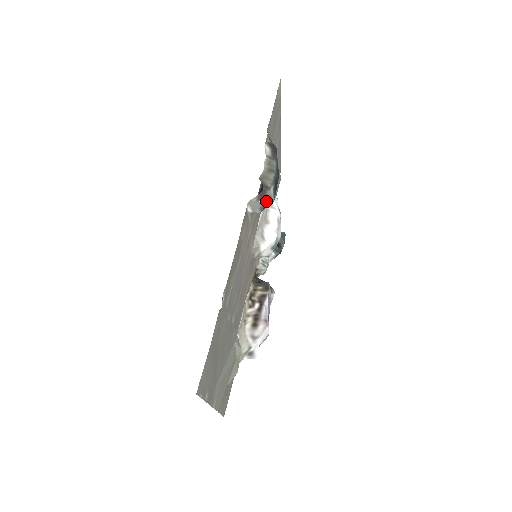
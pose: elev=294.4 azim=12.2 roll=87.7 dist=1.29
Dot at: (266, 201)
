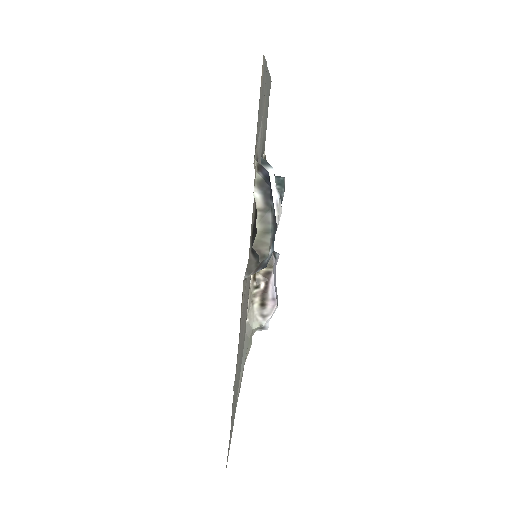
Dot at: (265, 266)
